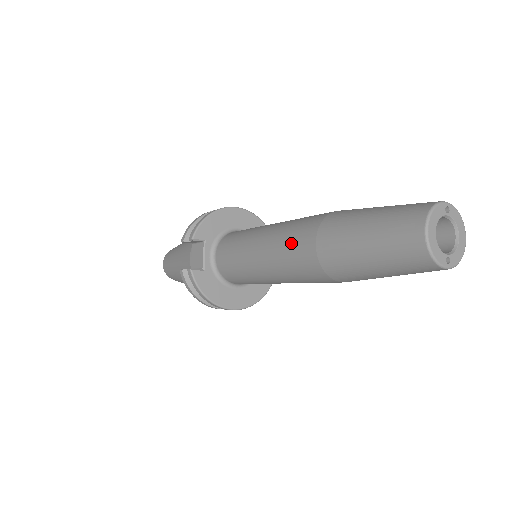
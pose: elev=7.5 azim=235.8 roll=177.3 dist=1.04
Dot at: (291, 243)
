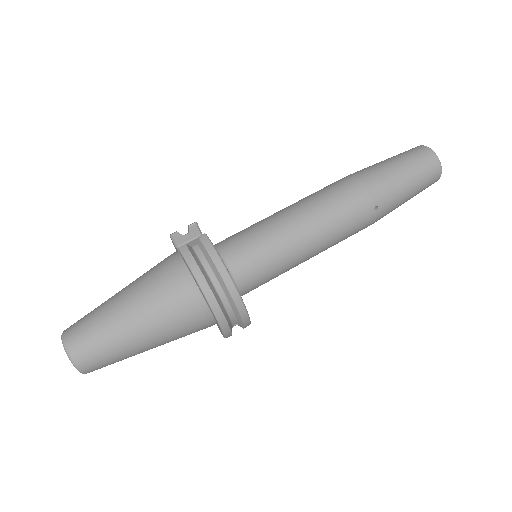
Dot at: (327, 188)
